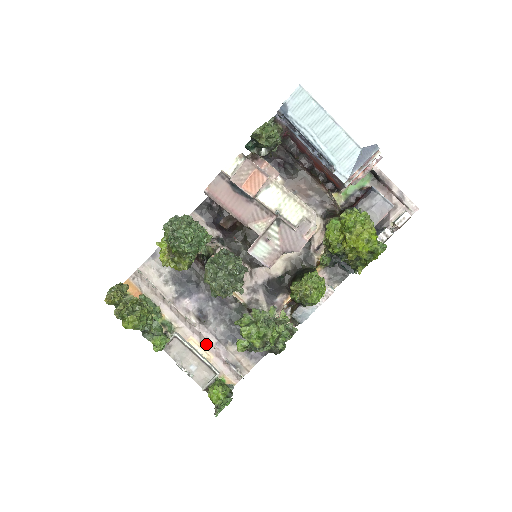
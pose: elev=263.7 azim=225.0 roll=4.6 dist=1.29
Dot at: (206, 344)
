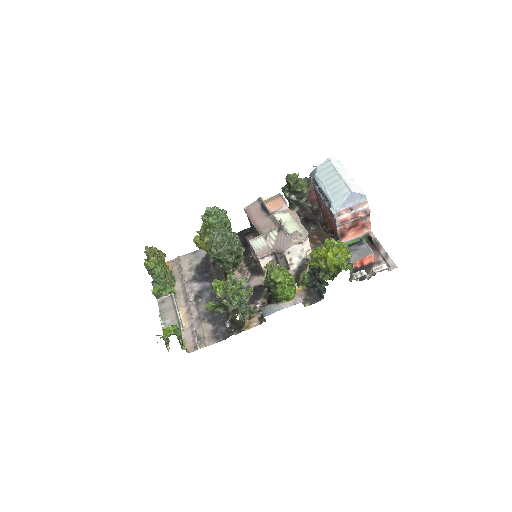
Dot at: (189, 316)
